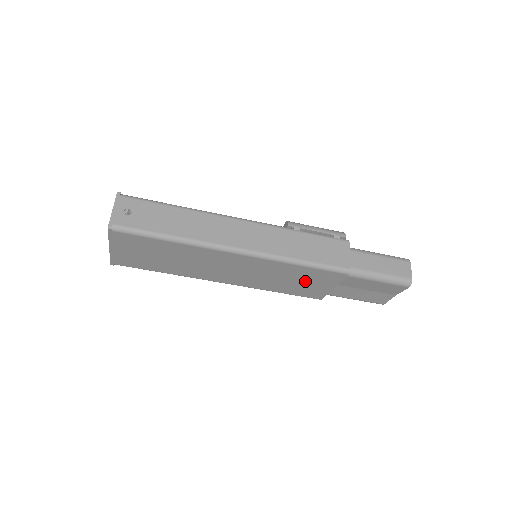
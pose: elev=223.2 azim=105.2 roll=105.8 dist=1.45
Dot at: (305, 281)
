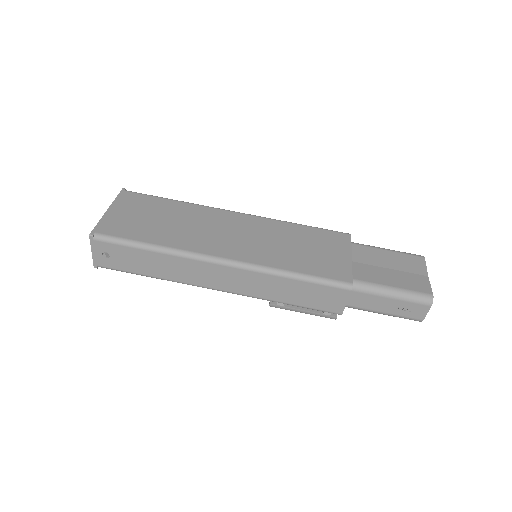
Dot at: (316, 248)
